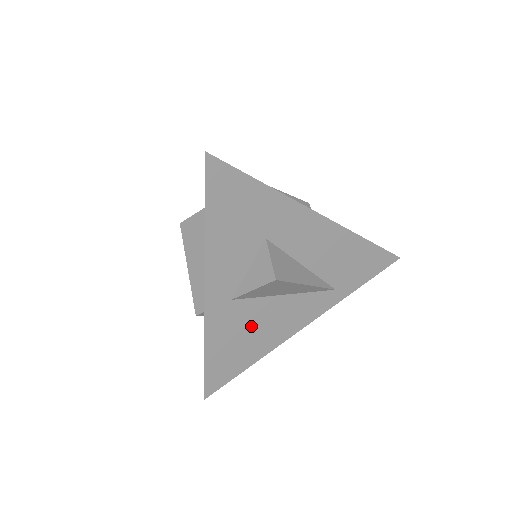
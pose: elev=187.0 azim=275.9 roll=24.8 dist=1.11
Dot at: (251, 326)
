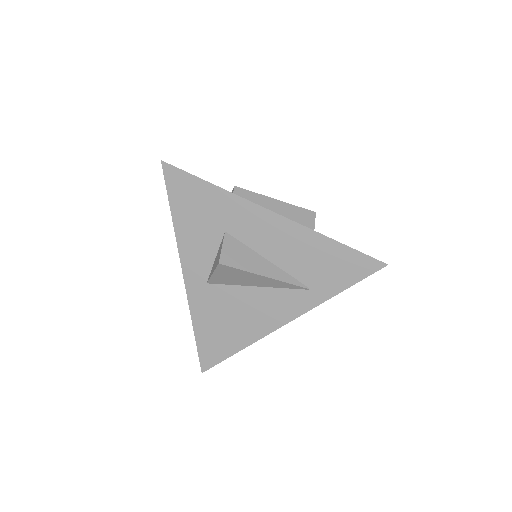
Dot at: (230, 312)
